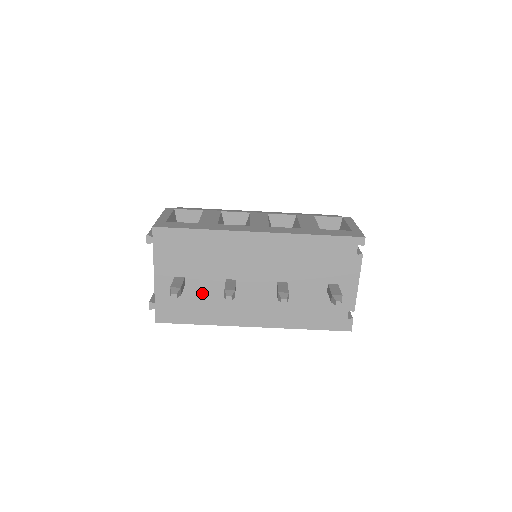
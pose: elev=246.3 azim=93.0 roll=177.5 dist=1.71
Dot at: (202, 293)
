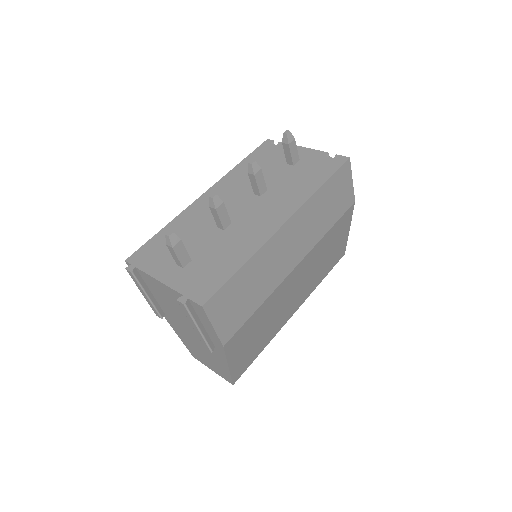
Dot at: (212, 251)
